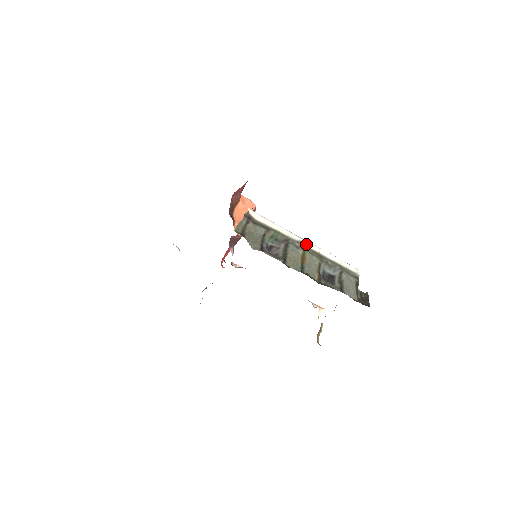
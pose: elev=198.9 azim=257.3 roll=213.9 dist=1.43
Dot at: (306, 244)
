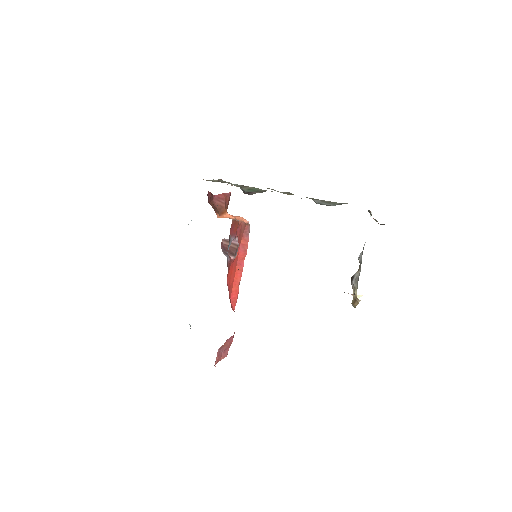
Dot at: occluded
